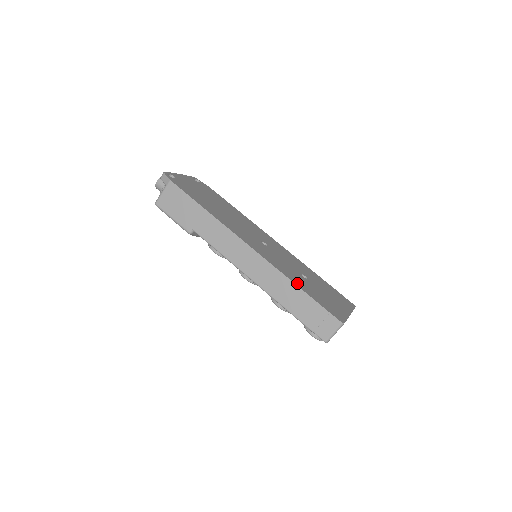
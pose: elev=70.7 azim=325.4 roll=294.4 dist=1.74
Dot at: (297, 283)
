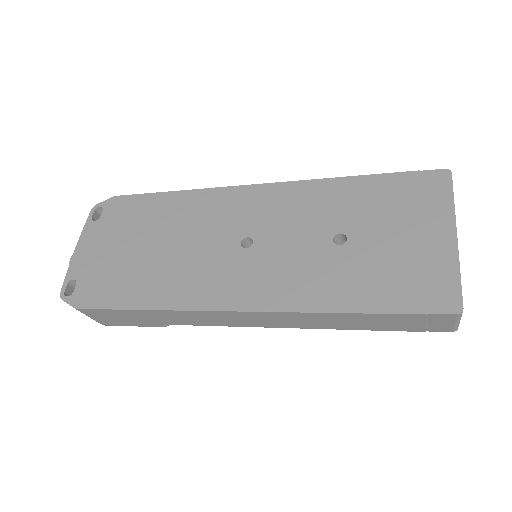
Dot at: (341, 302)
